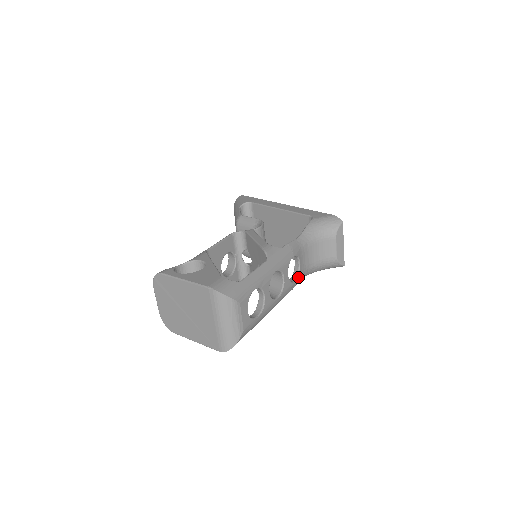
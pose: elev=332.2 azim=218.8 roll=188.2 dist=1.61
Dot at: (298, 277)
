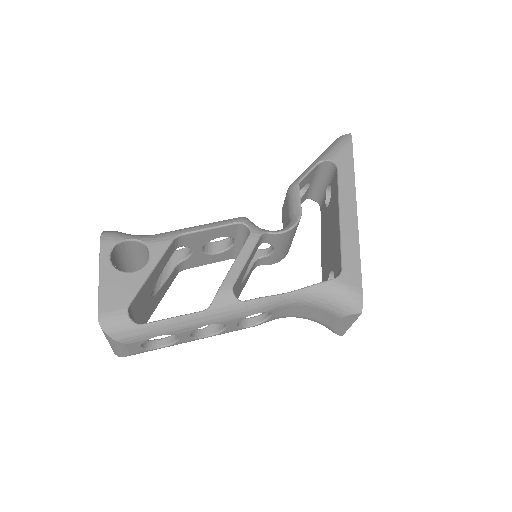
Dot at: (261, 323)
